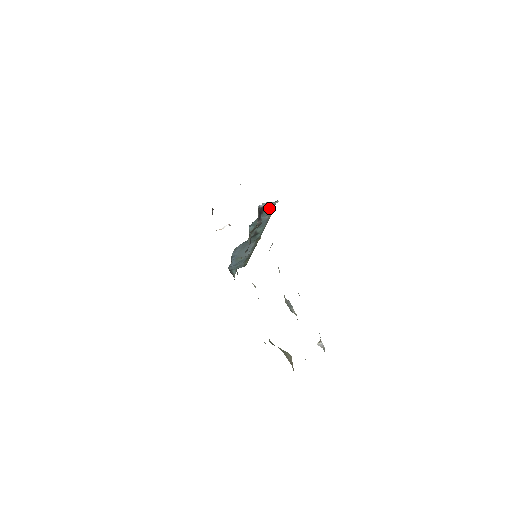
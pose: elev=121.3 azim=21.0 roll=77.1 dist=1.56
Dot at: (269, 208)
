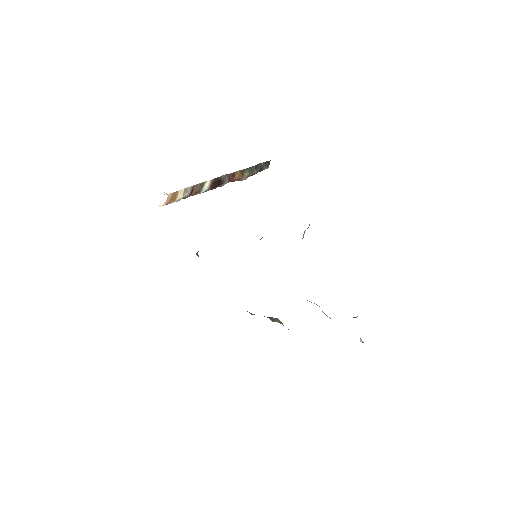
Dot at: occluded
